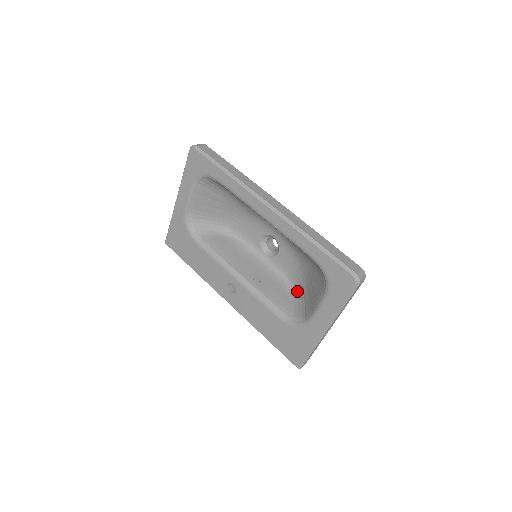
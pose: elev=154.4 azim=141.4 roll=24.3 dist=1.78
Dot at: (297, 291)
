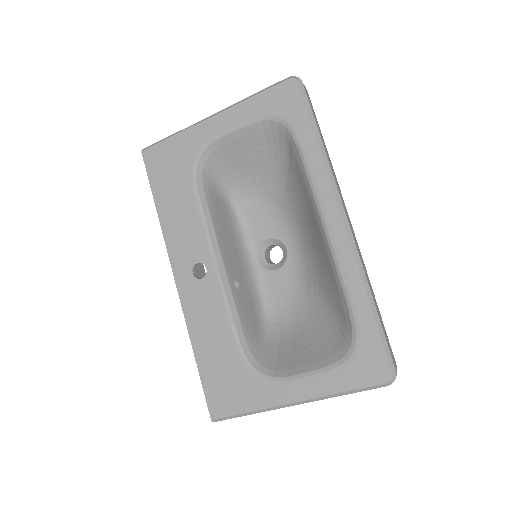
Dot at: (271, 328)
